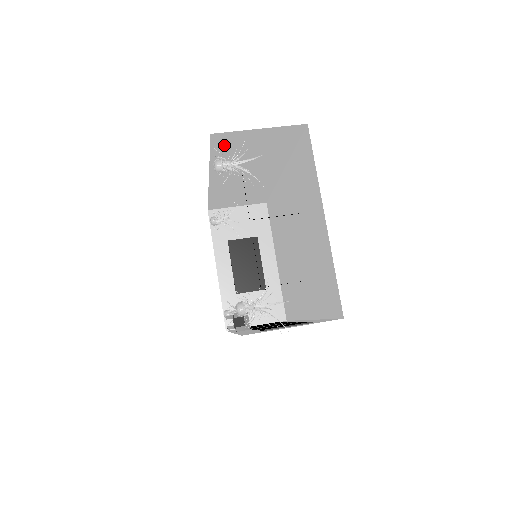
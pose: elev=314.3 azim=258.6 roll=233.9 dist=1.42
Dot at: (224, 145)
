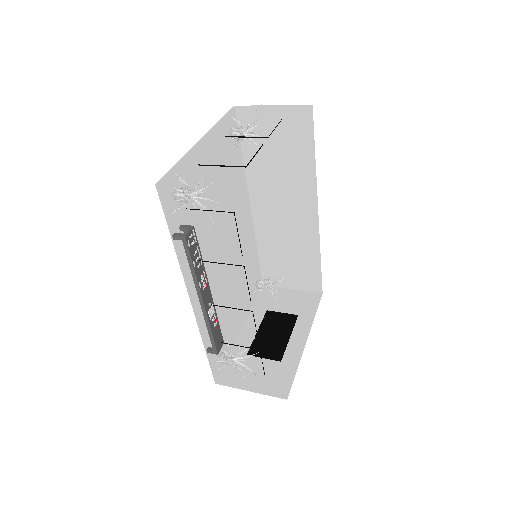
Dot at: (250, 131)
